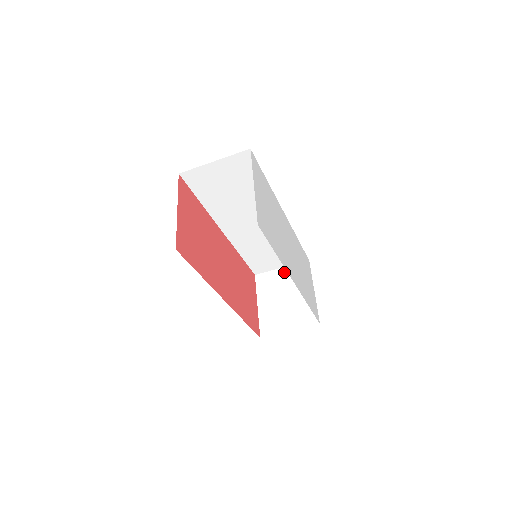
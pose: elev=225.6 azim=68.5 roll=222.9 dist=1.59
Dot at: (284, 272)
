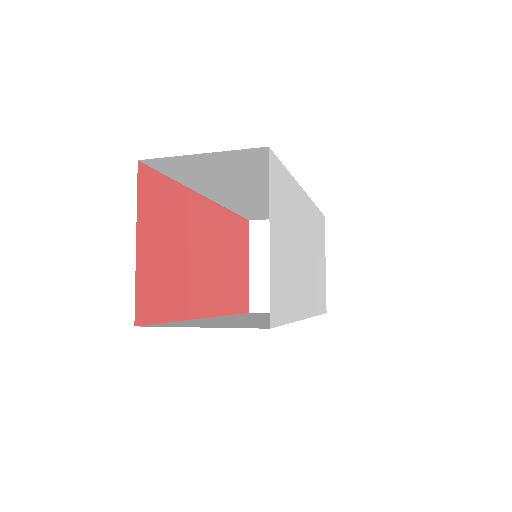
Dot at: occluded
